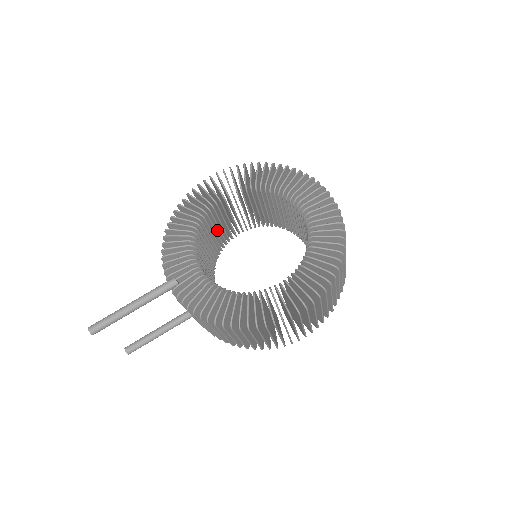
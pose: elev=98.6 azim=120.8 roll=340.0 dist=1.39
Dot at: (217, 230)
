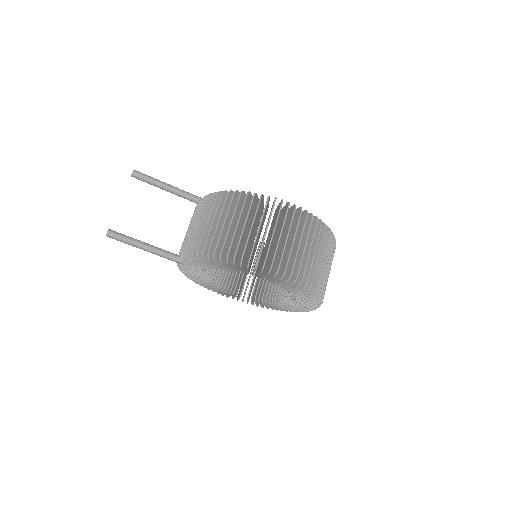
Dot at: (260, 232)
